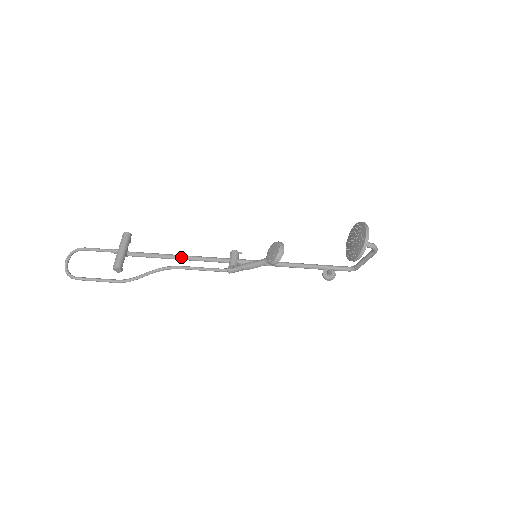
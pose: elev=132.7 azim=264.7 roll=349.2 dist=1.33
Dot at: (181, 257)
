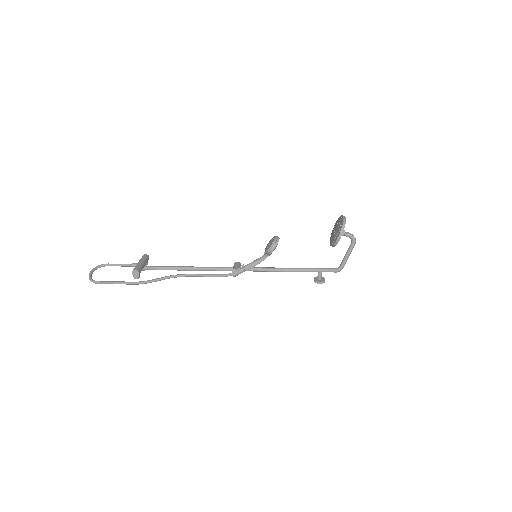
Dot at: (191, 267)
